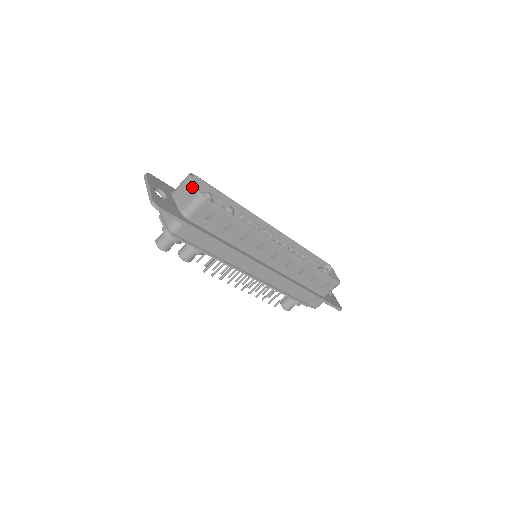
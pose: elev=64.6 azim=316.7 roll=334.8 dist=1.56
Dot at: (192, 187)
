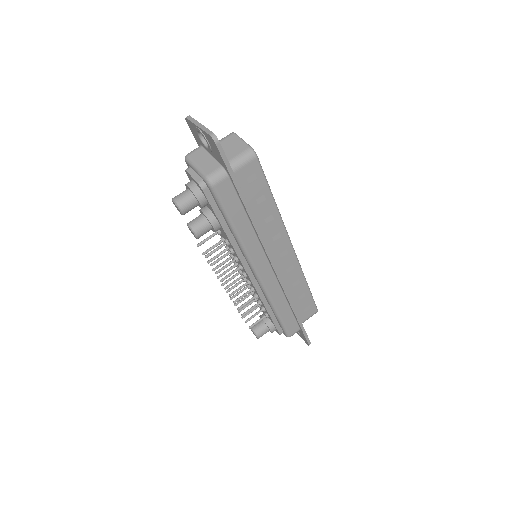
Dot at: (240, 142)
